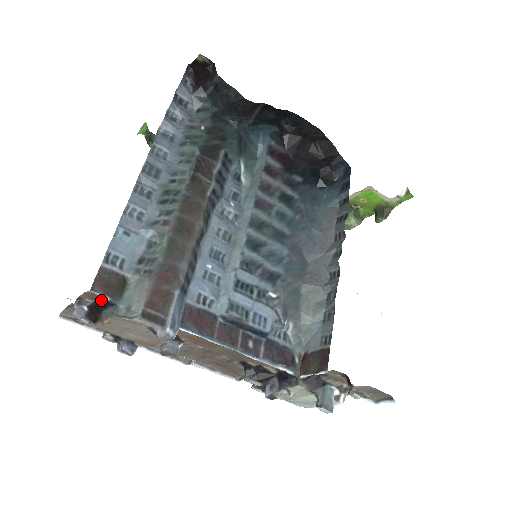
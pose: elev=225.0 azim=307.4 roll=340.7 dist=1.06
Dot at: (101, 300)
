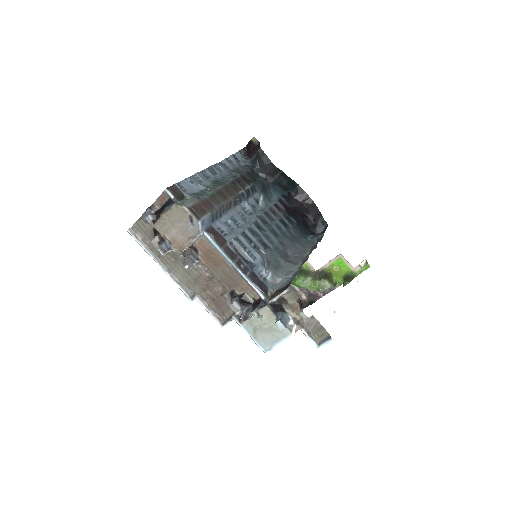
Dot at: (167, 202)
